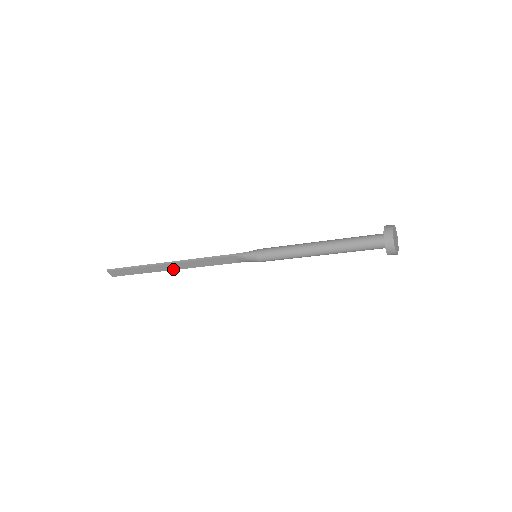
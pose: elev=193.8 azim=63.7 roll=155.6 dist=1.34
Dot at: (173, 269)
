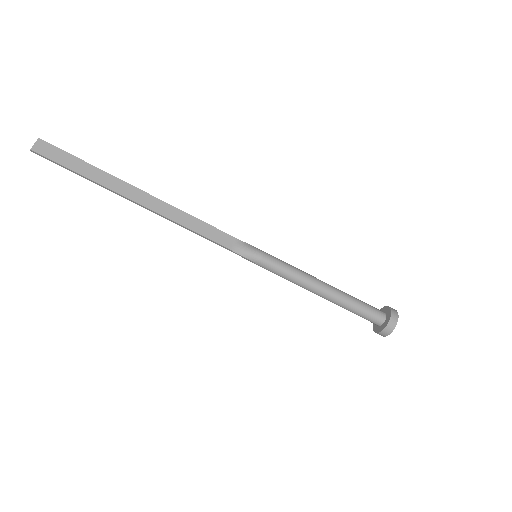
Dot at: (139, 202)
